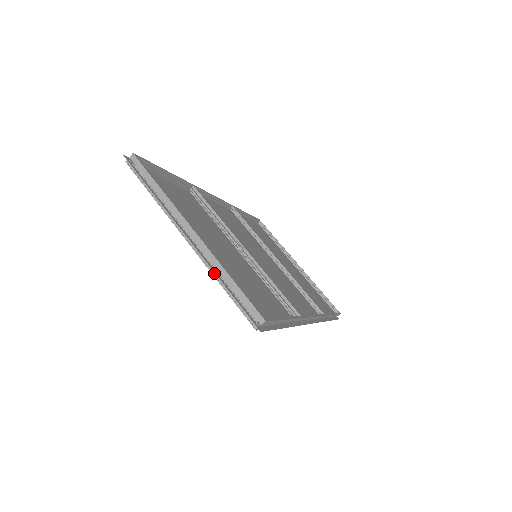
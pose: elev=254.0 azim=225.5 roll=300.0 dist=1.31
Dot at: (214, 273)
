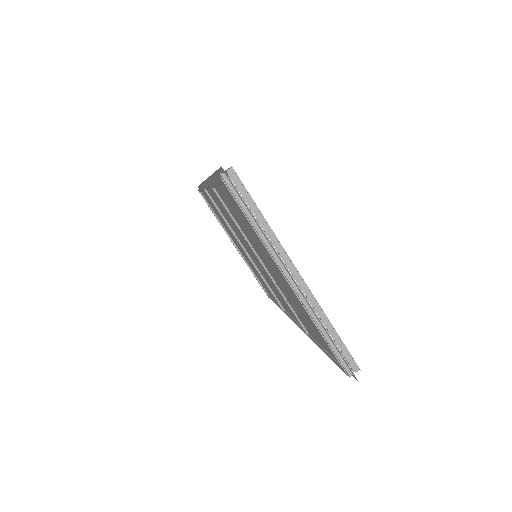
Dot at: (316, 321)
